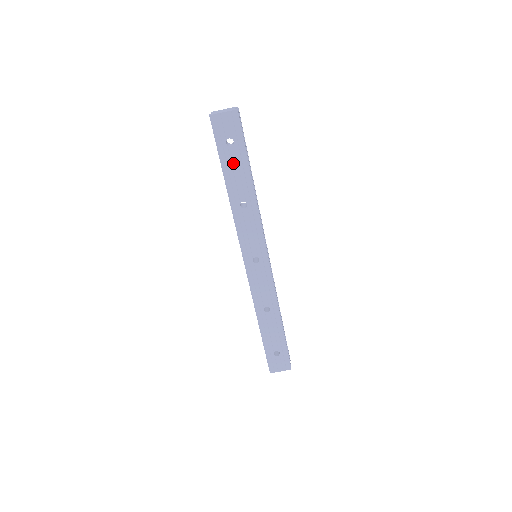
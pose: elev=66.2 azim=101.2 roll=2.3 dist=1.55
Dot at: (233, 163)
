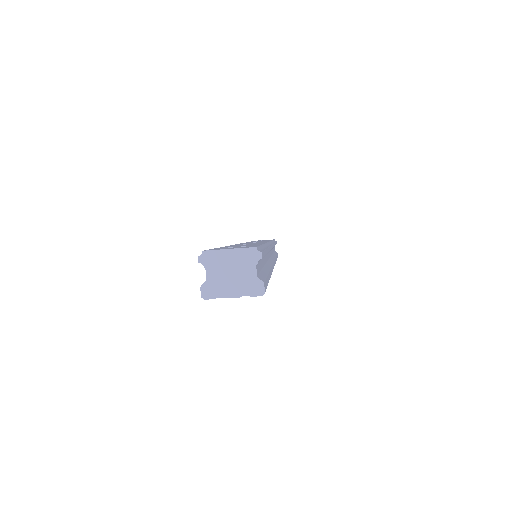
Dot at: occluded
